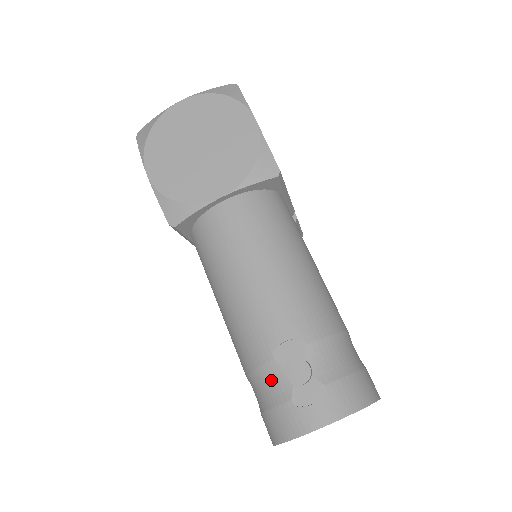
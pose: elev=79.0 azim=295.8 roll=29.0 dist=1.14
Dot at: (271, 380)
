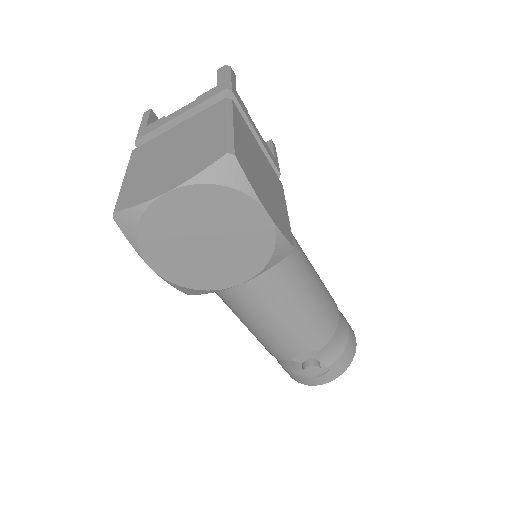
Dot at: (290, 365)
